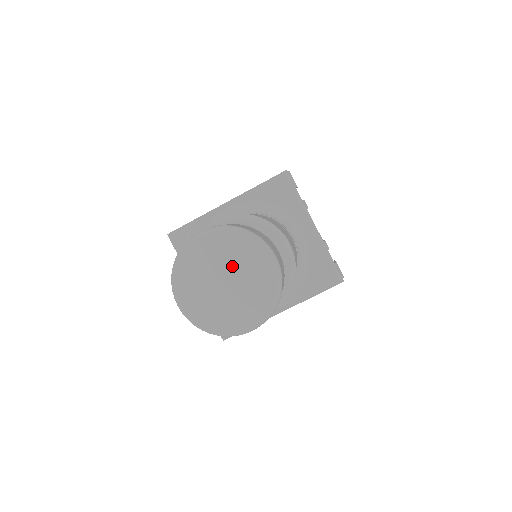
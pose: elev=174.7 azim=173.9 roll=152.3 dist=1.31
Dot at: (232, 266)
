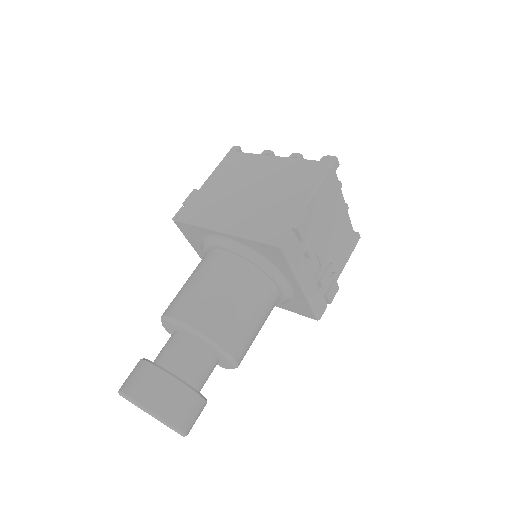
Dot at: occluded
